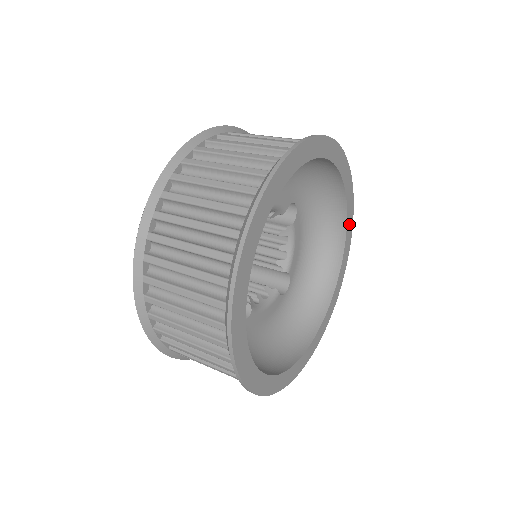
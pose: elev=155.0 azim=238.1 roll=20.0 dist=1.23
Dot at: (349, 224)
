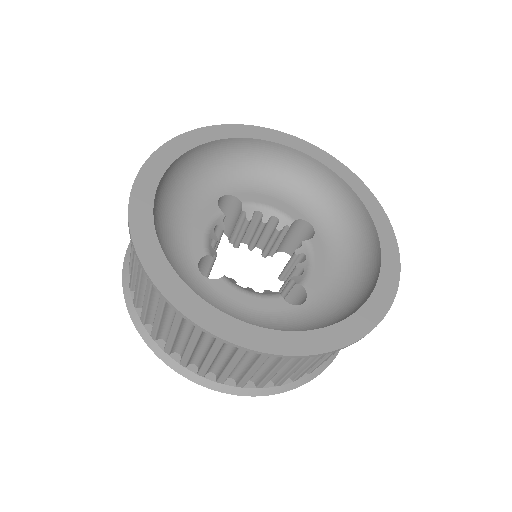
Dot at: (386, 241)
